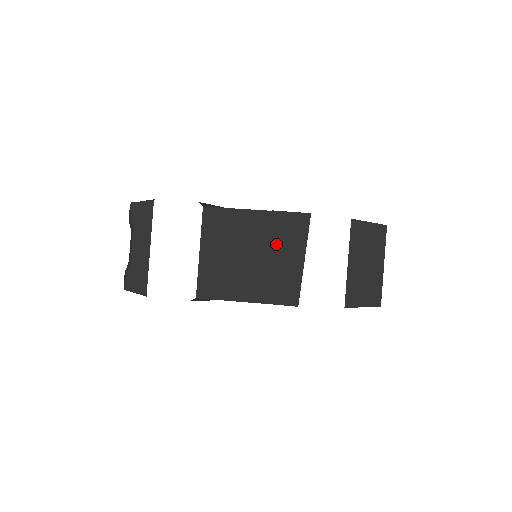
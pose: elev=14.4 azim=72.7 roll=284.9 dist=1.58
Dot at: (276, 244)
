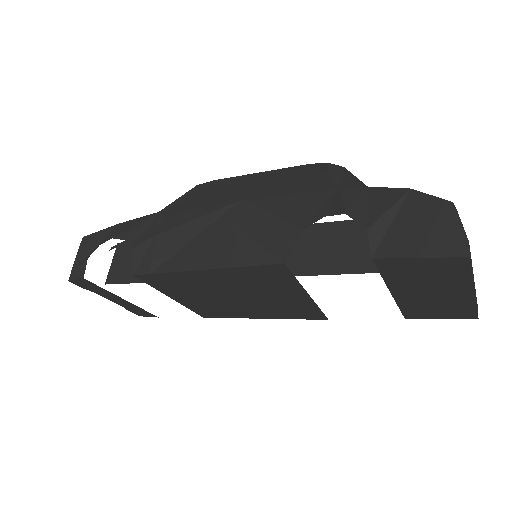
Dot at: (255, 289)
